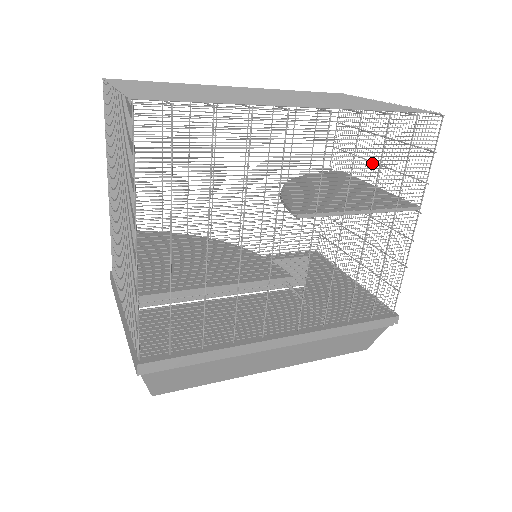
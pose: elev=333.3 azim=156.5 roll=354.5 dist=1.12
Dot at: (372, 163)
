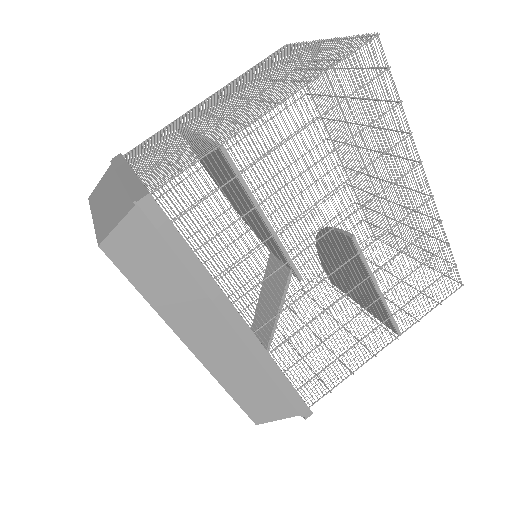
Dot at: occluded
